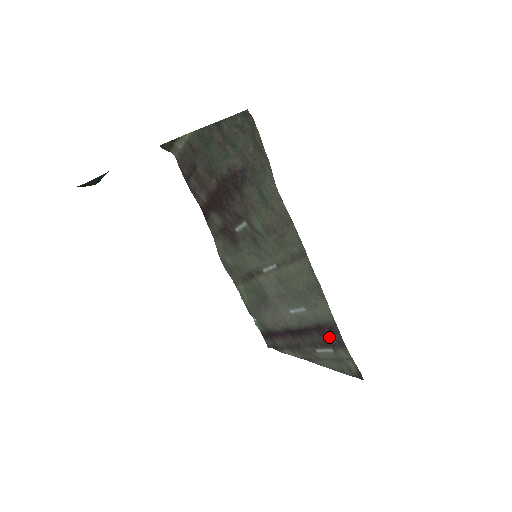
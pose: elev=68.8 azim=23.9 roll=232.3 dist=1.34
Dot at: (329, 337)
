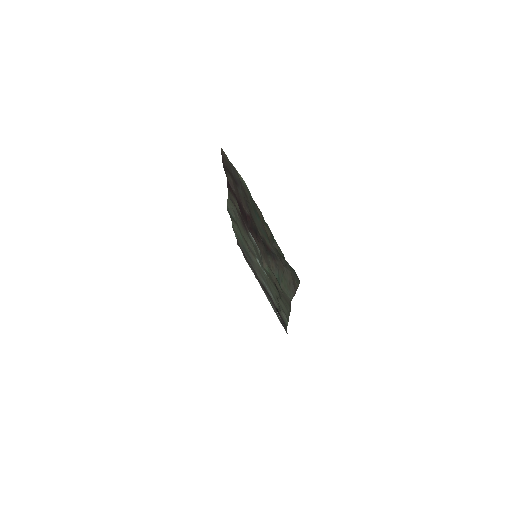
Dot at: (280, 317)
